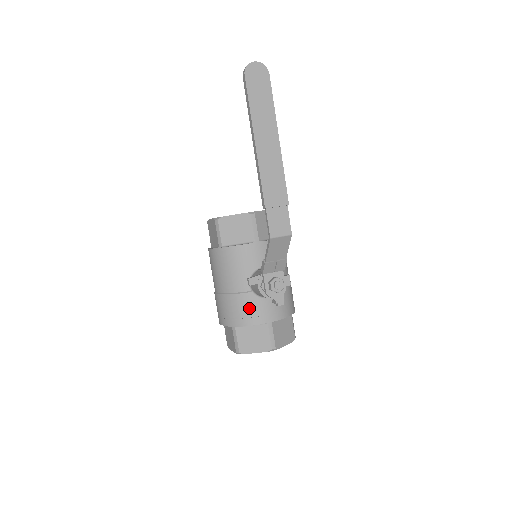
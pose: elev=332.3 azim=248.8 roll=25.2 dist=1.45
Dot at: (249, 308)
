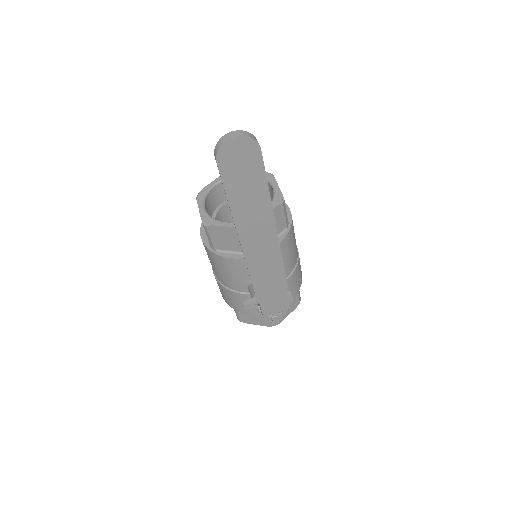
Dot at: occluded
